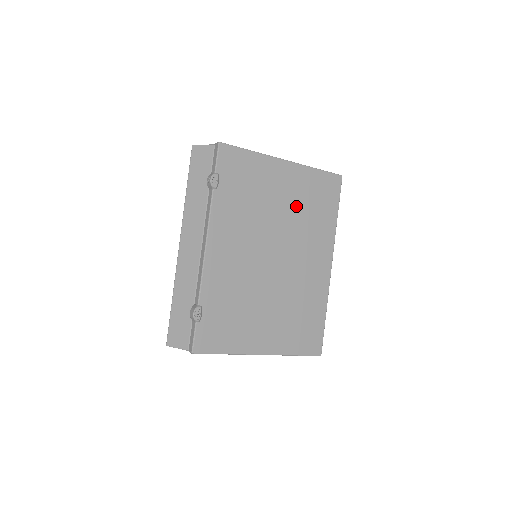
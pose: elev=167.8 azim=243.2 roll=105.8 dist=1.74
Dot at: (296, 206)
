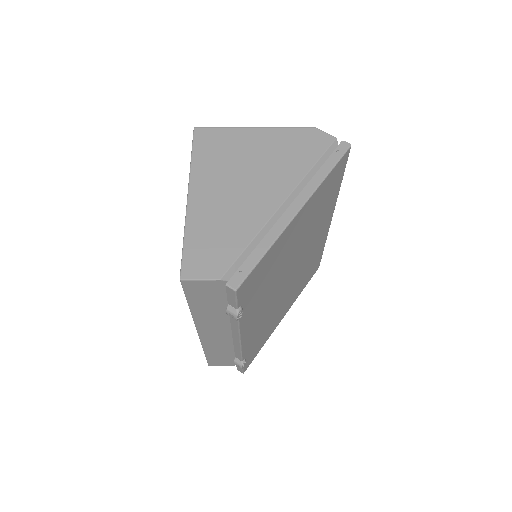
Dot at: (307, 227)
